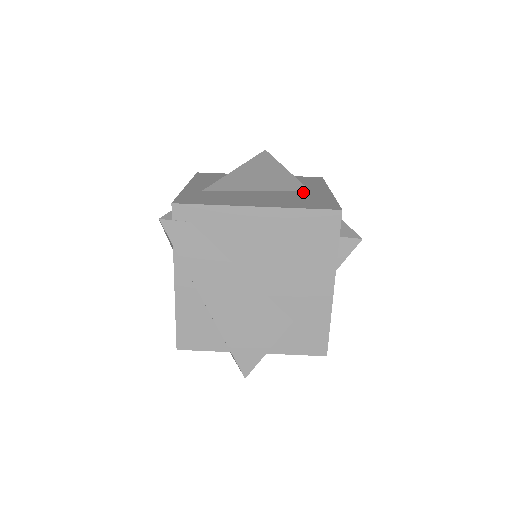
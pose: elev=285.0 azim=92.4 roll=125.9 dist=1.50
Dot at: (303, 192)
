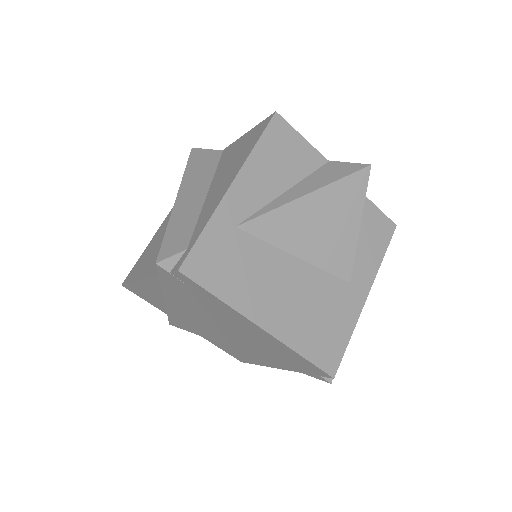
Dot at: (339, 288)
